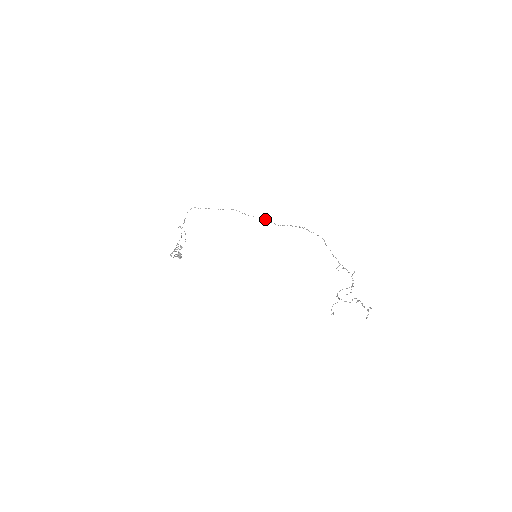
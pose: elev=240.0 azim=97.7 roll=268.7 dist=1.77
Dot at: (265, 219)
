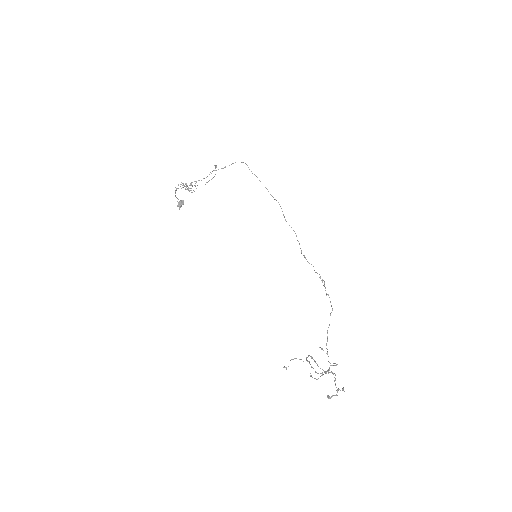
Dot at: occluded
